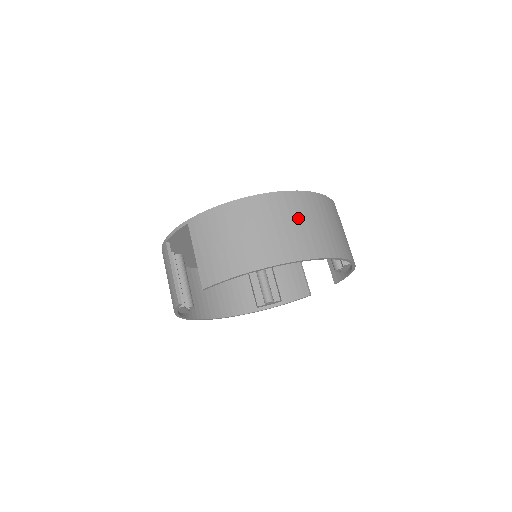
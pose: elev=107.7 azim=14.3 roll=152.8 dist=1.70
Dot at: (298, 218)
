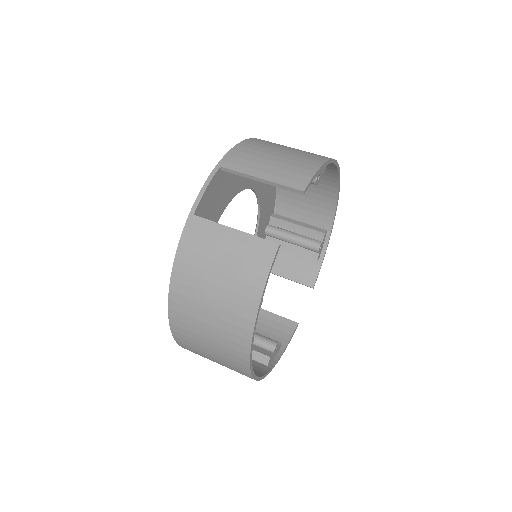
Dot at: occluded
